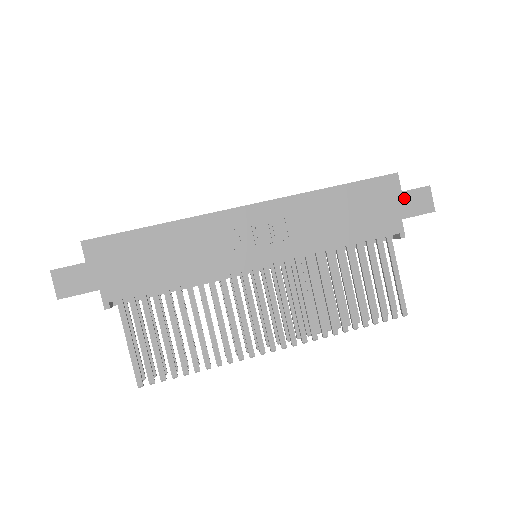
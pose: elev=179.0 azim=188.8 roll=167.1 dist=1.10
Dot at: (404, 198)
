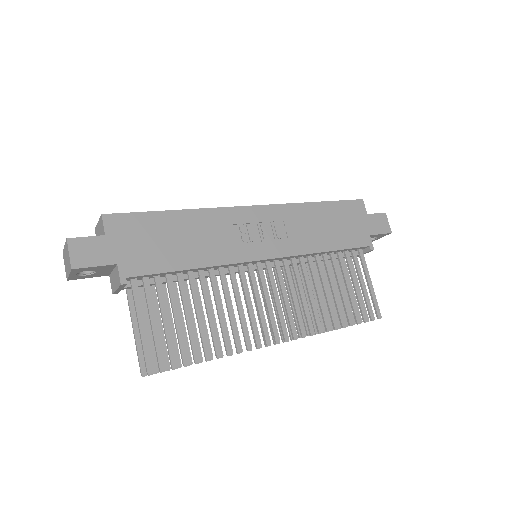
Dot at: (369, 219)
